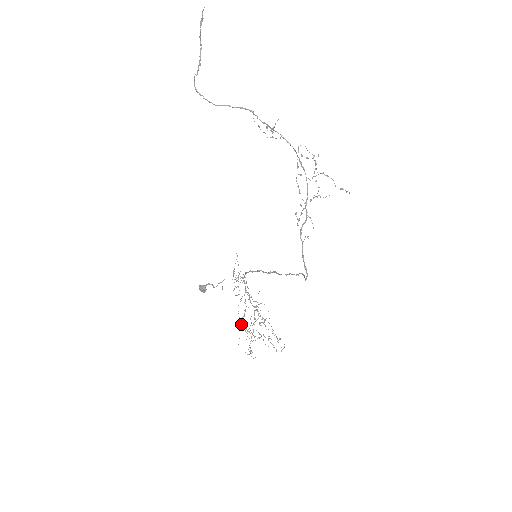
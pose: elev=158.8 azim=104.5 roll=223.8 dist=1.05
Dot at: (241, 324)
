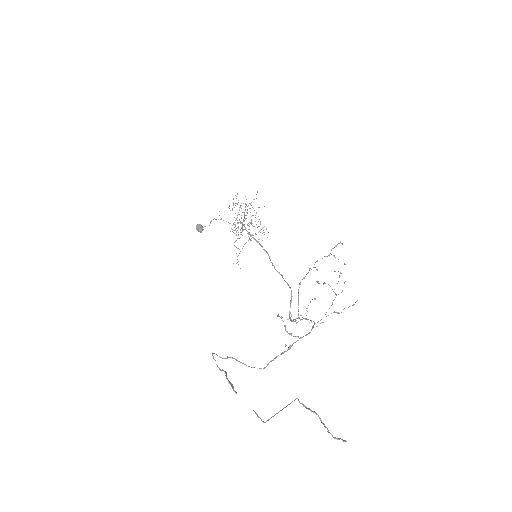
Dot at: occluded
